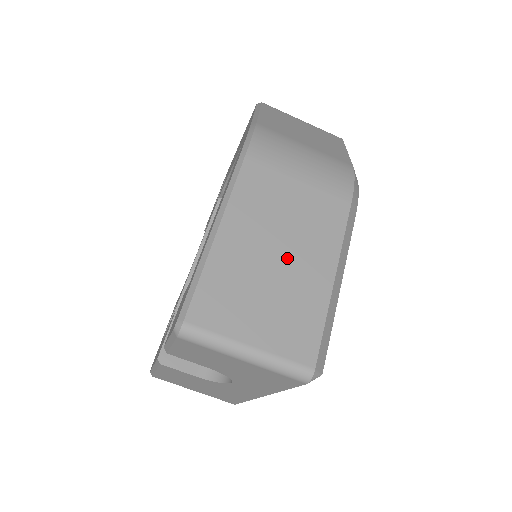
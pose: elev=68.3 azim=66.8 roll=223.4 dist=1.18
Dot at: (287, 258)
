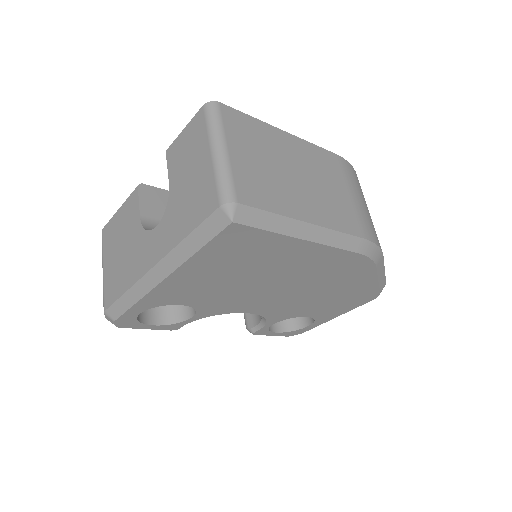
Dot at: (299, 182)
